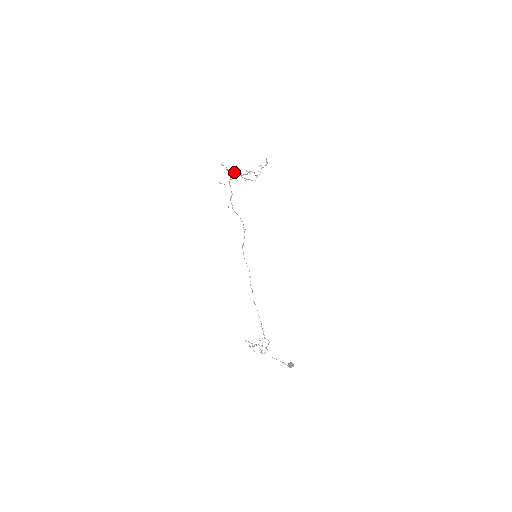
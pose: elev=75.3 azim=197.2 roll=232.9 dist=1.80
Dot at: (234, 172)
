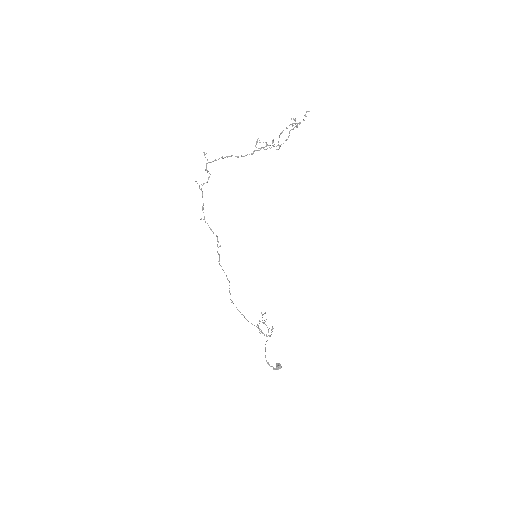
Dot at: (228, 156)
